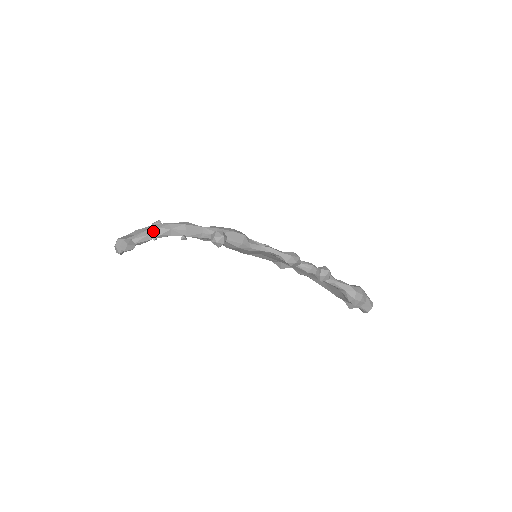
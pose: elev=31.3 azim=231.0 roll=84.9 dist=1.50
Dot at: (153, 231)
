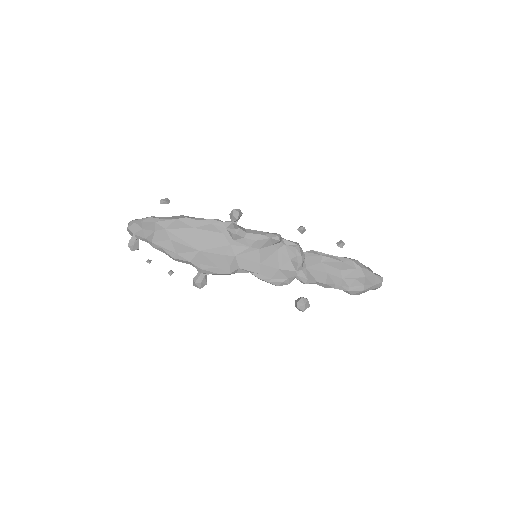
Dot at: occluded
